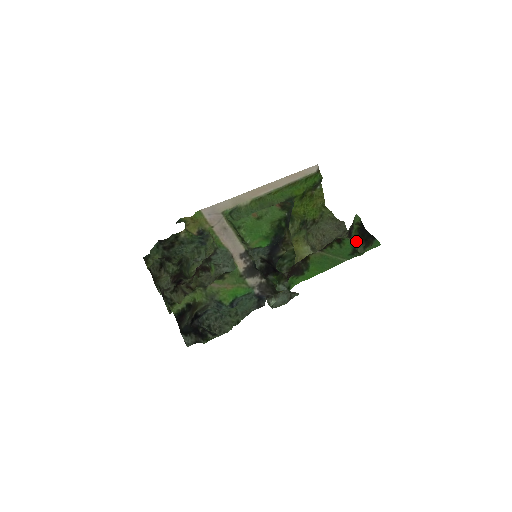
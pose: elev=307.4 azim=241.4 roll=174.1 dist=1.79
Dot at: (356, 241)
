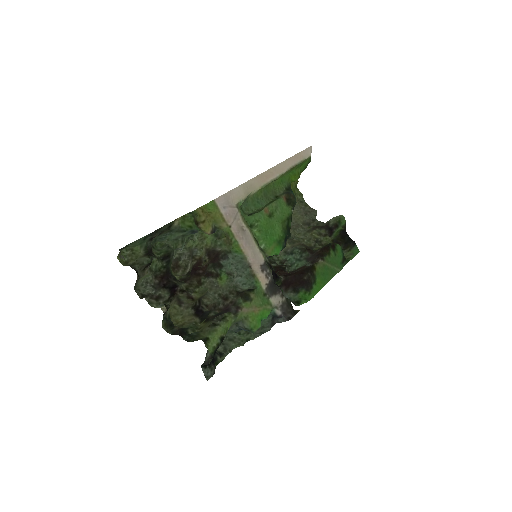
Dot at: (336, 242)
